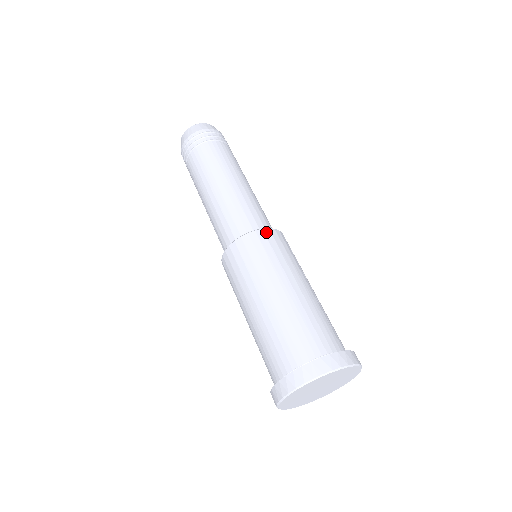
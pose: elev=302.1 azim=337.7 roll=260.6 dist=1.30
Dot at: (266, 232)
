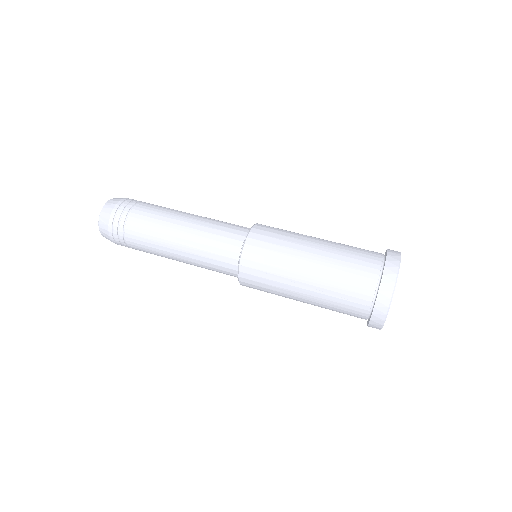
Dot at: occluded
